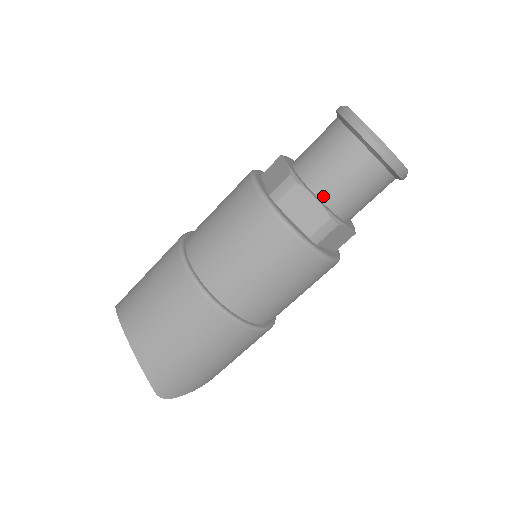
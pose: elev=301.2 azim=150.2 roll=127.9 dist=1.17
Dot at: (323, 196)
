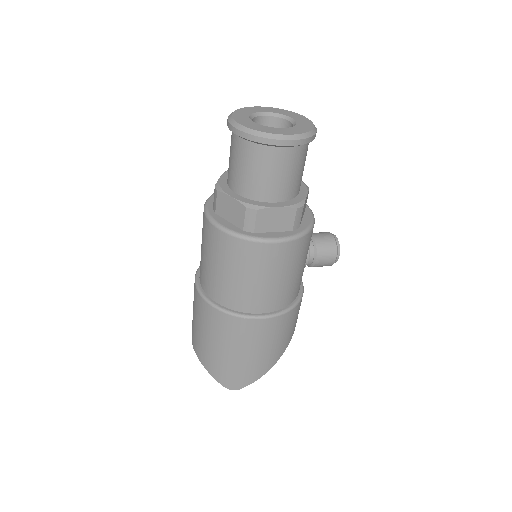
Dot at: (240, 192)
